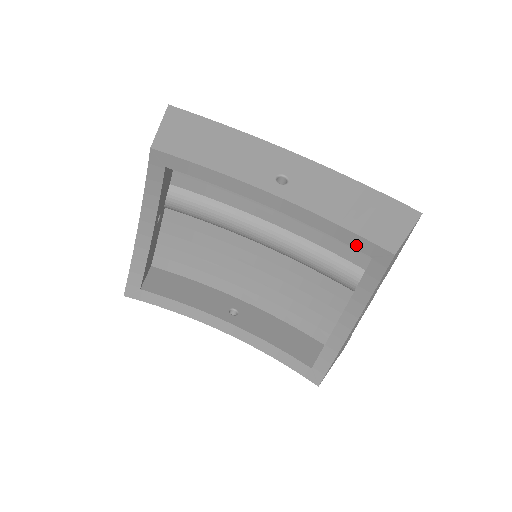
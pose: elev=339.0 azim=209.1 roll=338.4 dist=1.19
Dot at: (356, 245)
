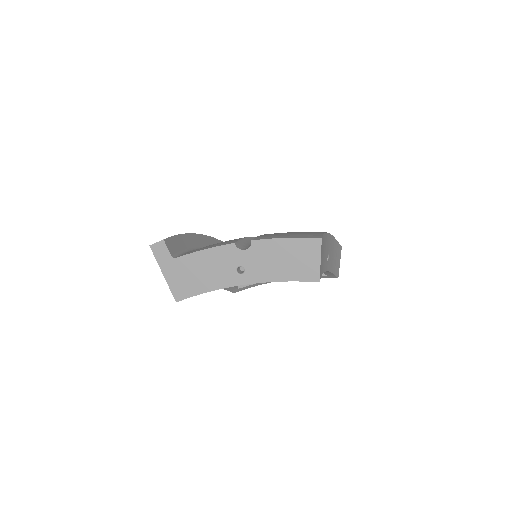
Dot at: (328, 275)
